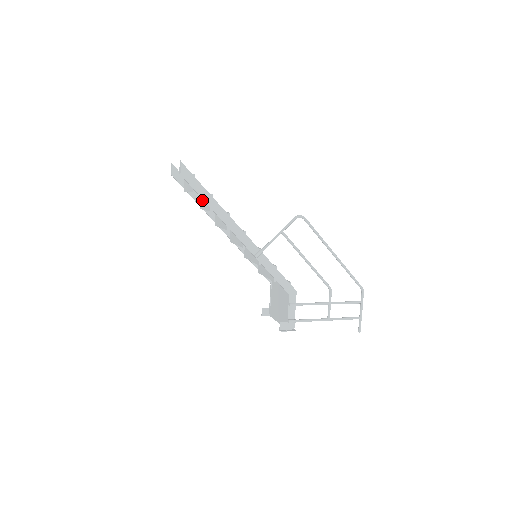
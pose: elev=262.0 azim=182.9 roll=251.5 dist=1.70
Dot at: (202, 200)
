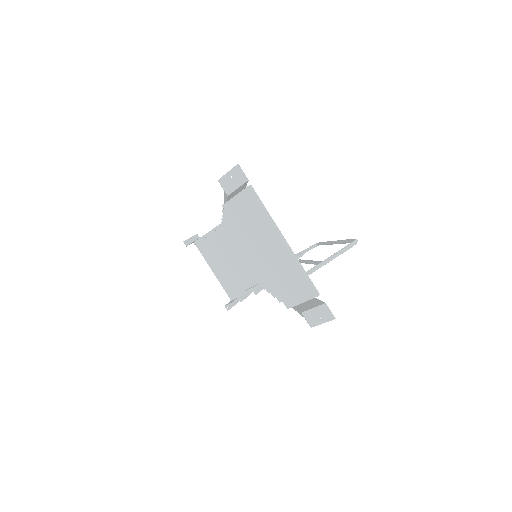
Dot at: occluded
